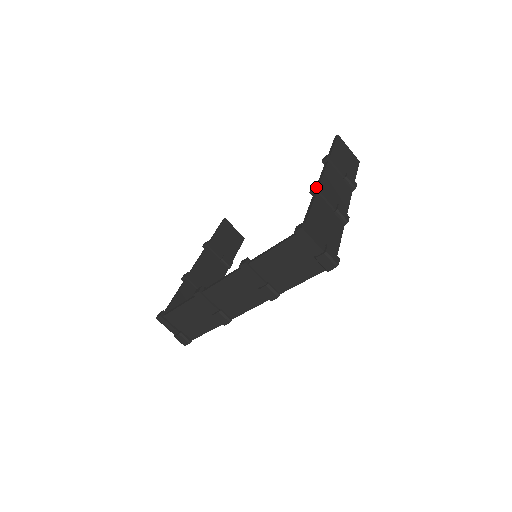
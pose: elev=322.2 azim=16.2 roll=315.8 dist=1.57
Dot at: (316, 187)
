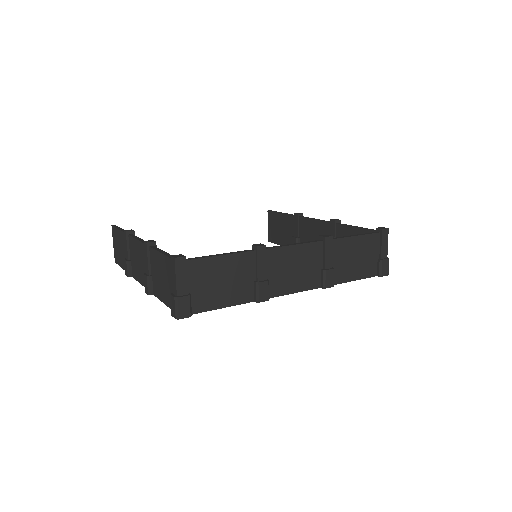
Dot at: occluded
